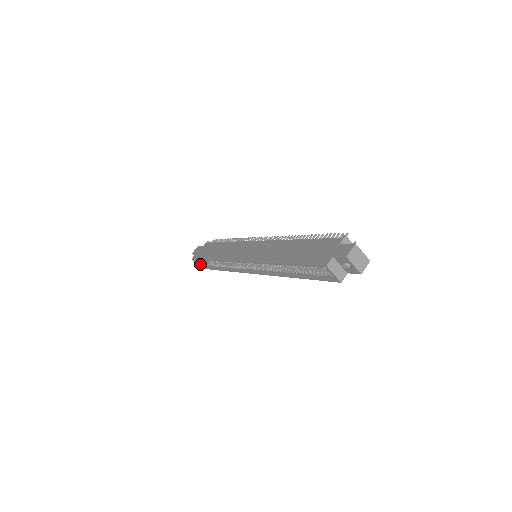
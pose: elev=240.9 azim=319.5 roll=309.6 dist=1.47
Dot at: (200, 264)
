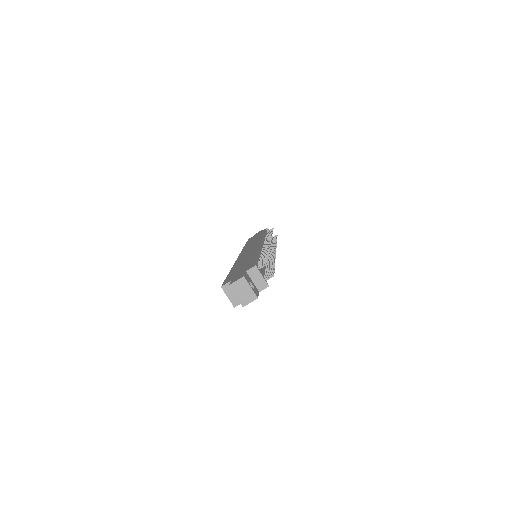
Dot at: occluded
